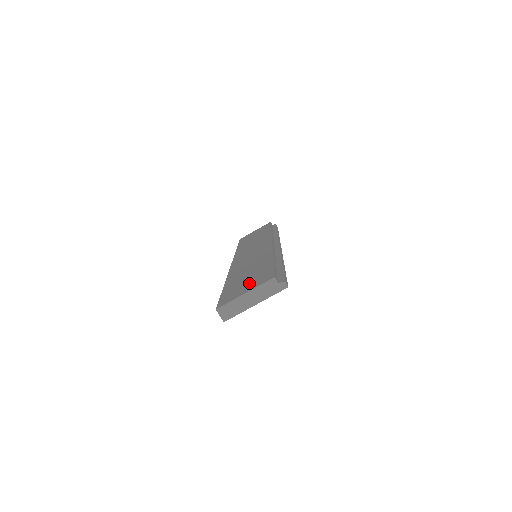
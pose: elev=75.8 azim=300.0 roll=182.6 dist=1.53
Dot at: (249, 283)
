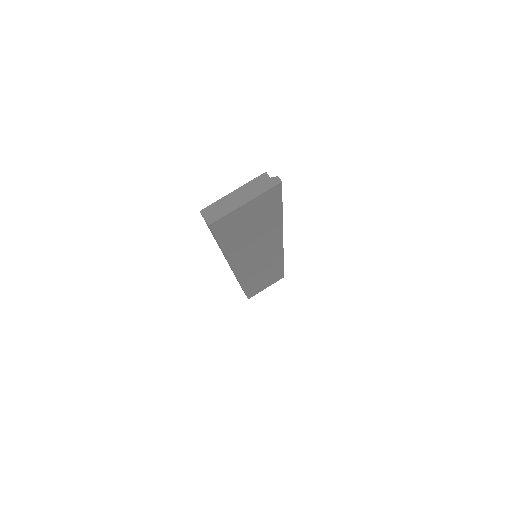
Dot at: occluded
